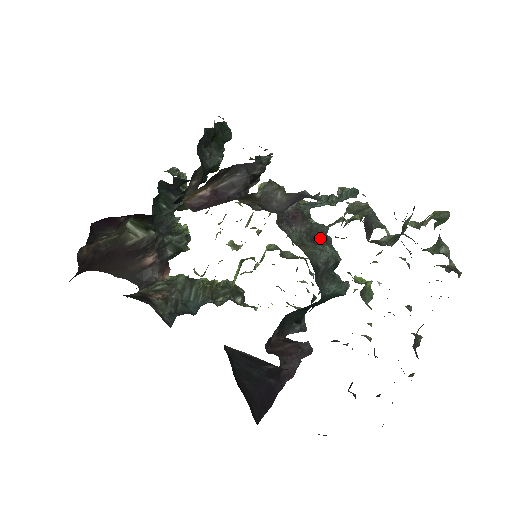
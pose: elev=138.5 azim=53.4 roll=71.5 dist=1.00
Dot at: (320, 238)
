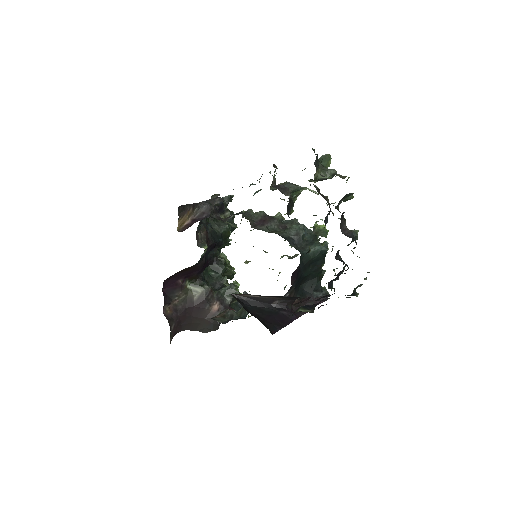
Dot at: occluded
